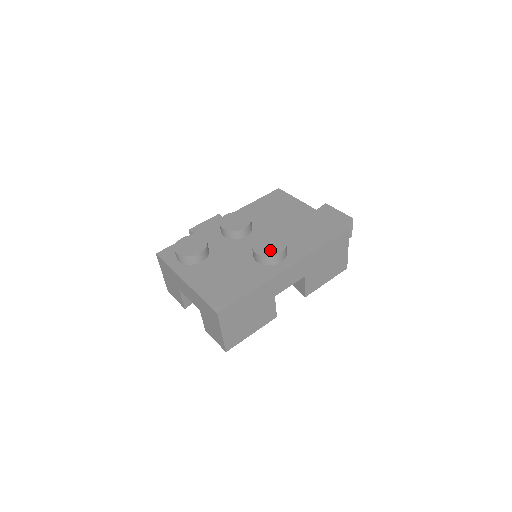
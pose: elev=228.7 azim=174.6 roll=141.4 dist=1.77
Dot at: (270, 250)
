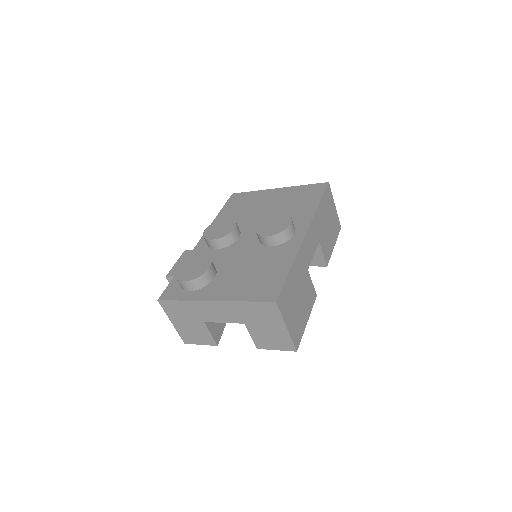
Dot at: (278, 227)
